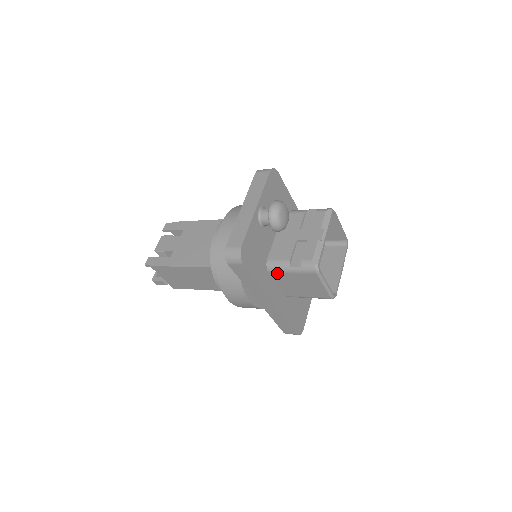
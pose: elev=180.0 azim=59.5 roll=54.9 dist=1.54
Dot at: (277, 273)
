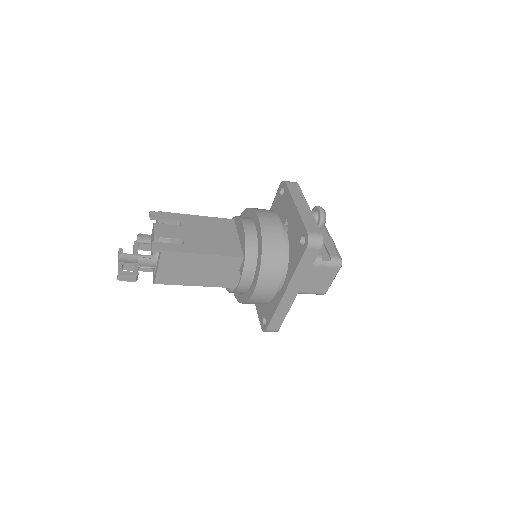
Dot at: occluded
